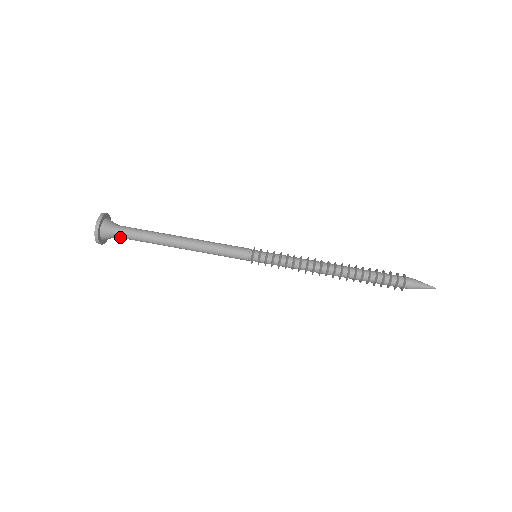
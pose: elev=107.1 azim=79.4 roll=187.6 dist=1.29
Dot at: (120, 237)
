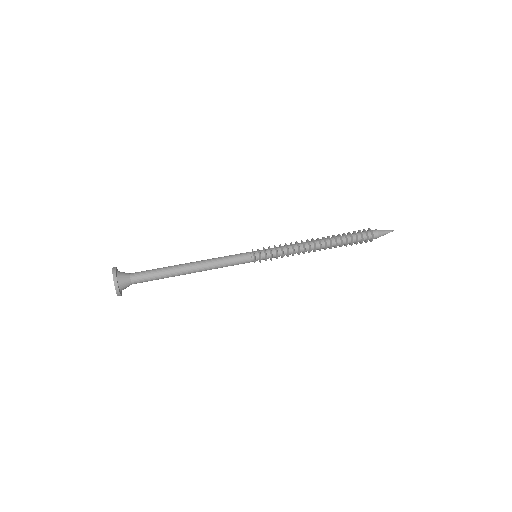
Dot at: (135, 280)
